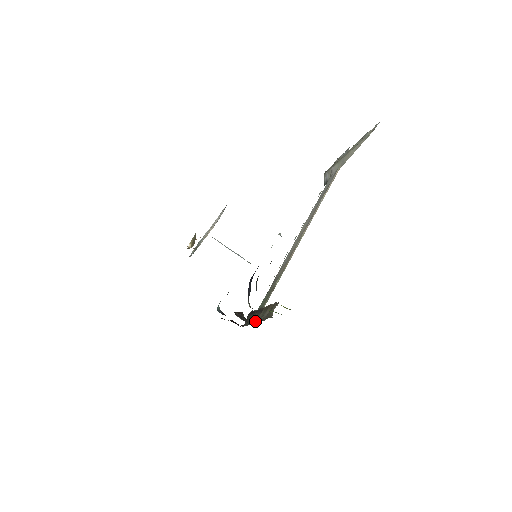
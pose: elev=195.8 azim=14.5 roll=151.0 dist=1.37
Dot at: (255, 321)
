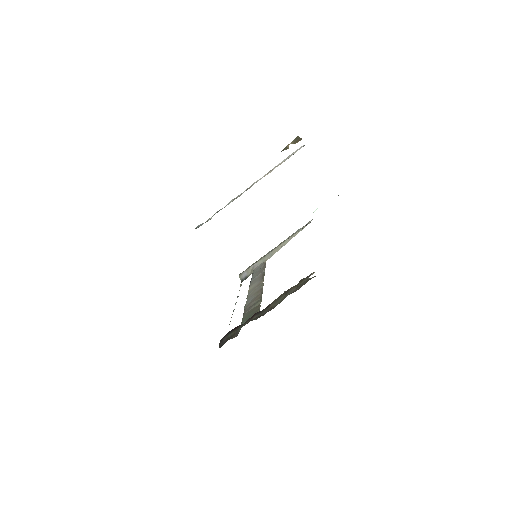
Dot at: (264, 313)
